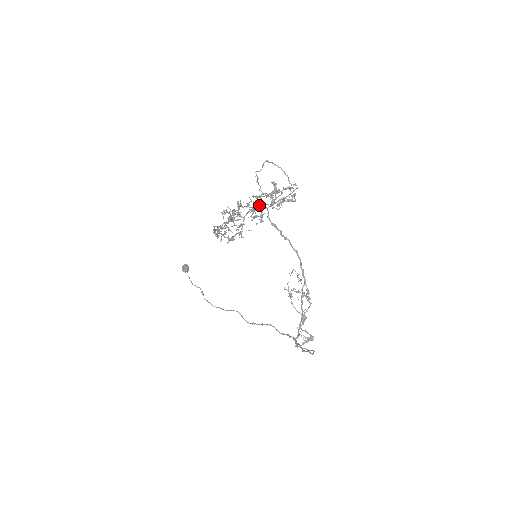
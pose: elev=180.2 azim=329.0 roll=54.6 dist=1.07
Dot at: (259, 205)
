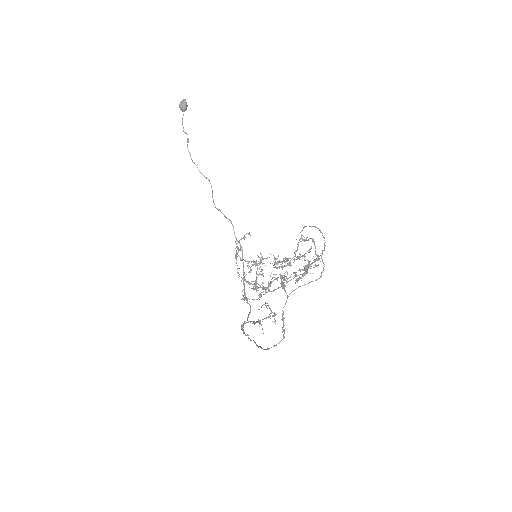
Dot at: (284, 287)
